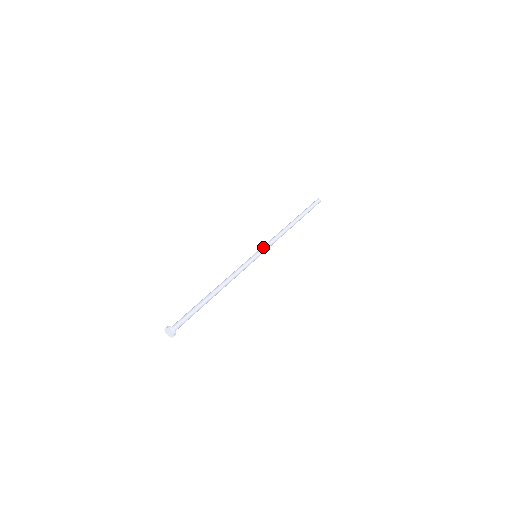
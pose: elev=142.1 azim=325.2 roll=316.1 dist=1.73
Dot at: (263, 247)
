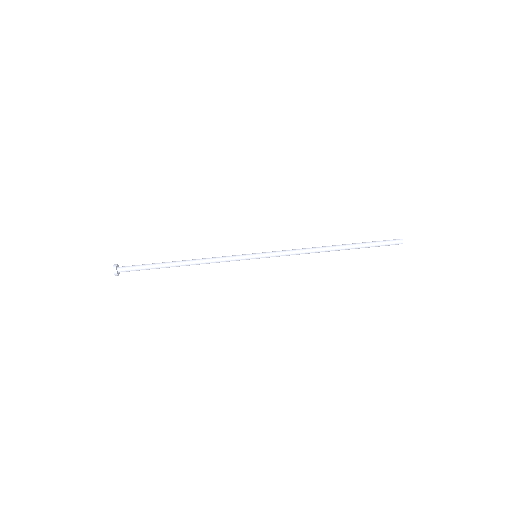
Dot at: (271, 253)
